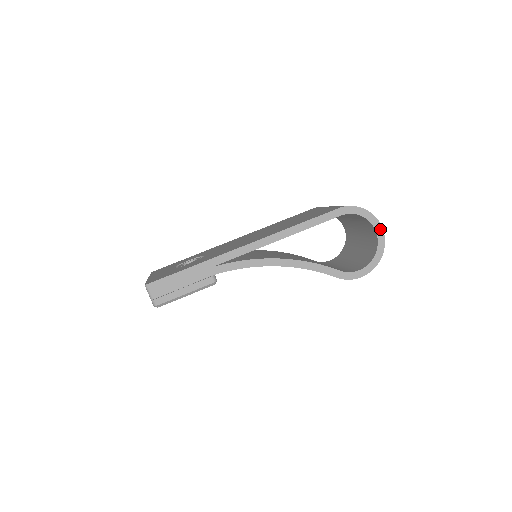
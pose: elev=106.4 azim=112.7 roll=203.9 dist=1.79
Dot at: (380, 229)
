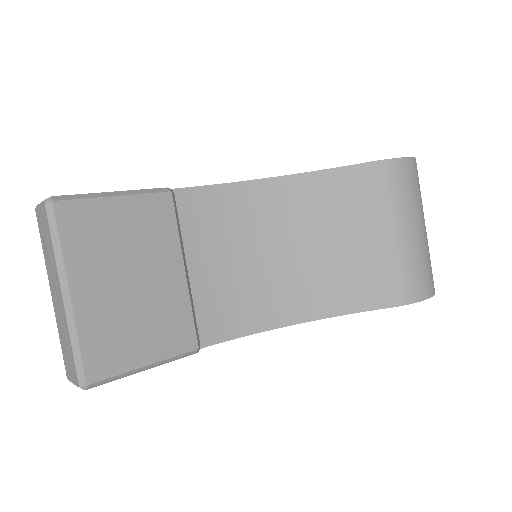
Dot at: occluded
